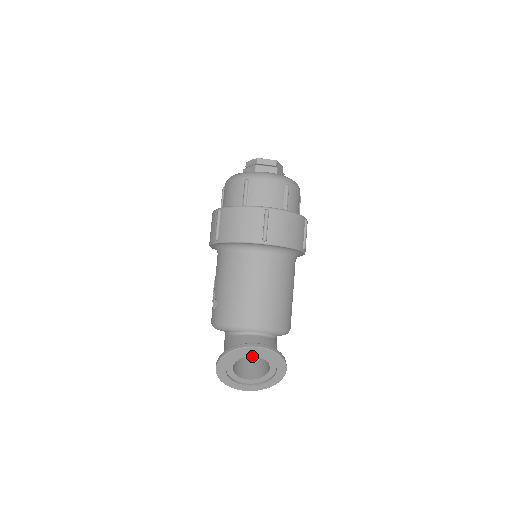
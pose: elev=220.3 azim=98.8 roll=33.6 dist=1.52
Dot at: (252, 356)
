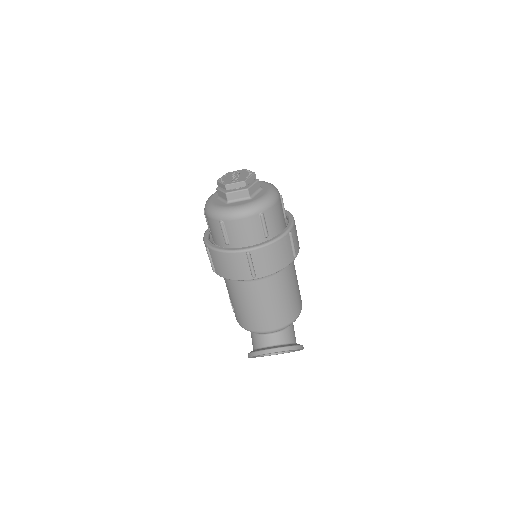
Dot at: occluded
